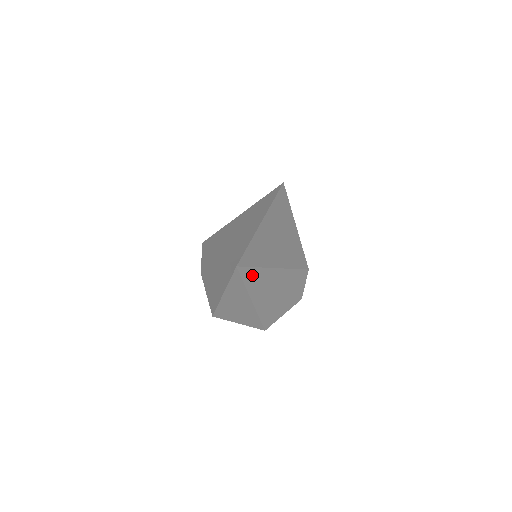
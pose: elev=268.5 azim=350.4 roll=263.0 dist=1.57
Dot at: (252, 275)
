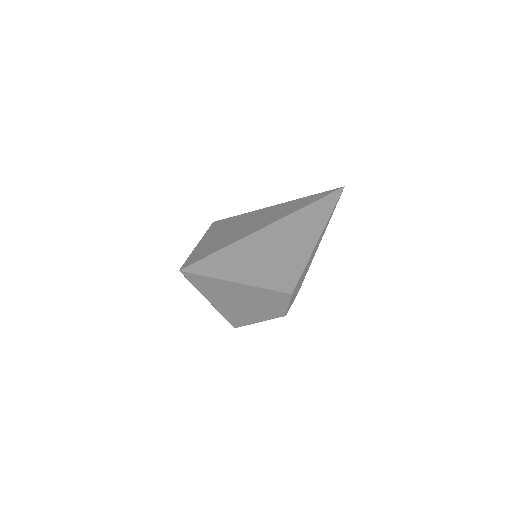
Dot at: (204, 281)
